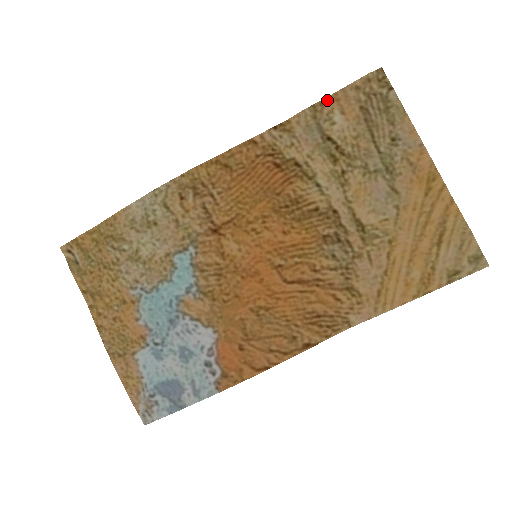
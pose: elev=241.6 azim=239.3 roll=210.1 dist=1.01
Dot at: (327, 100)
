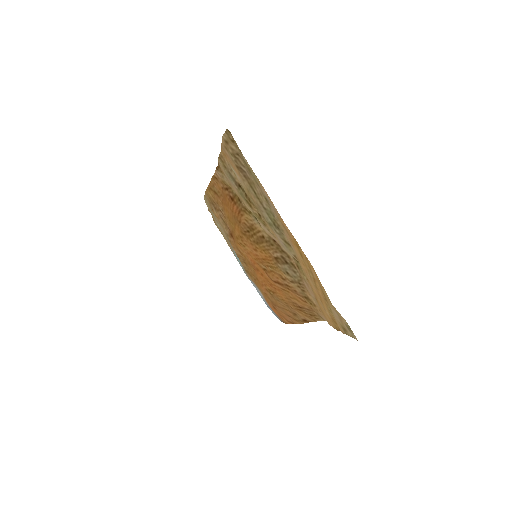
Dot at: (222, 153)
